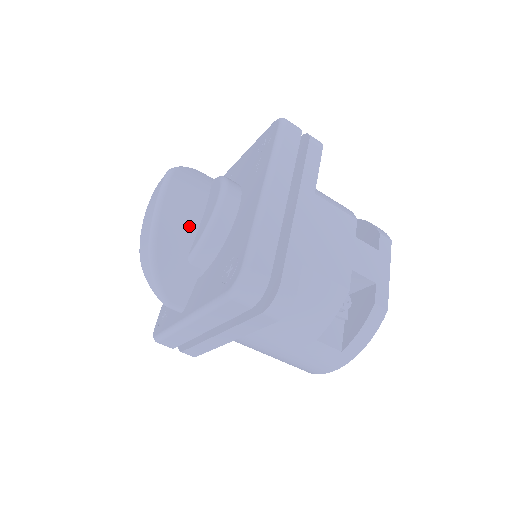
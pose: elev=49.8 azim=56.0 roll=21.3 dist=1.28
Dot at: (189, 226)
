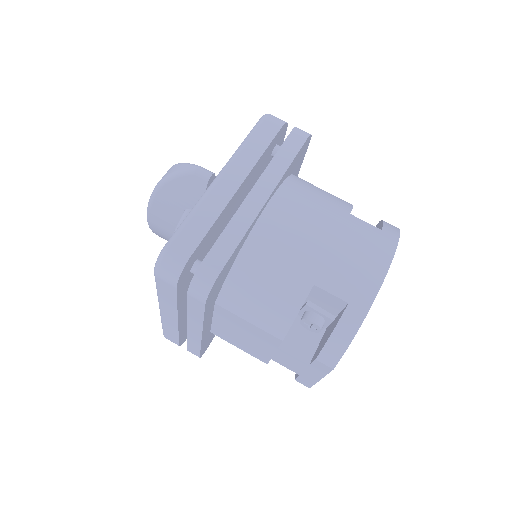
Dot at: occluded
